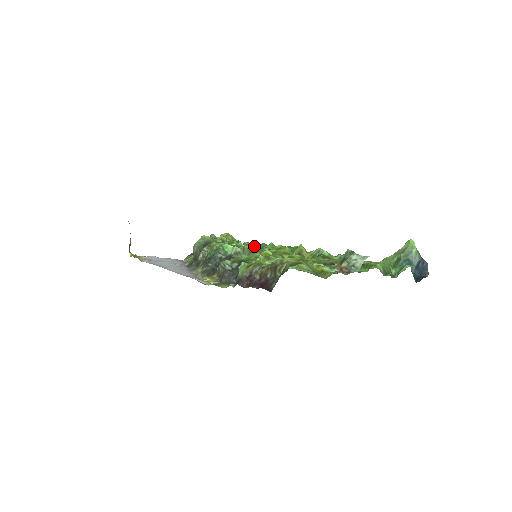
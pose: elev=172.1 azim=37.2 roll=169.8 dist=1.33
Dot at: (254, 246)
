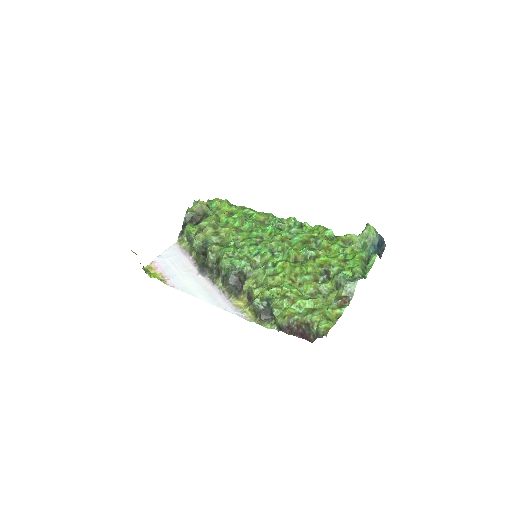
Dot at: (251, 249)
